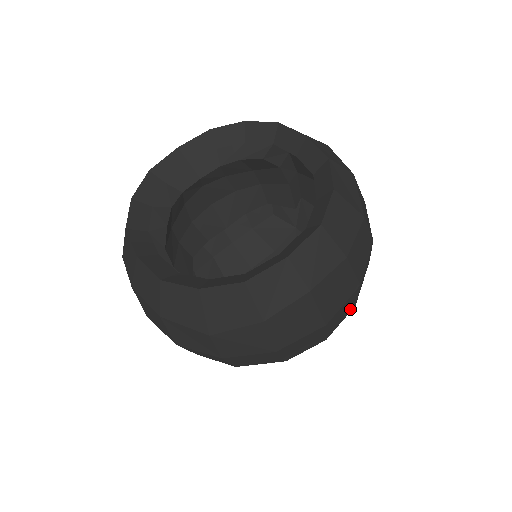
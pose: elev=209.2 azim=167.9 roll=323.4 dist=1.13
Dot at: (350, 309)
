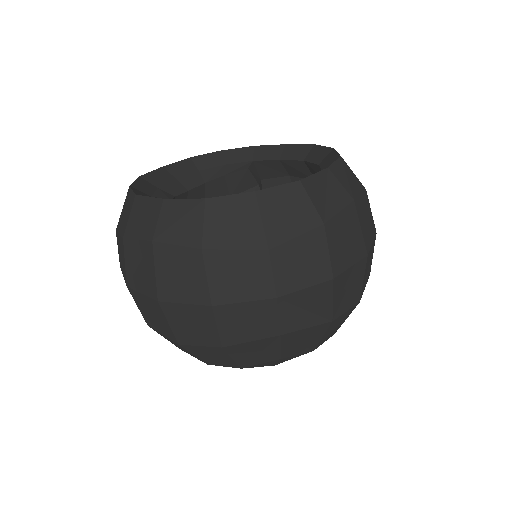
Dot at: (368, 274)
